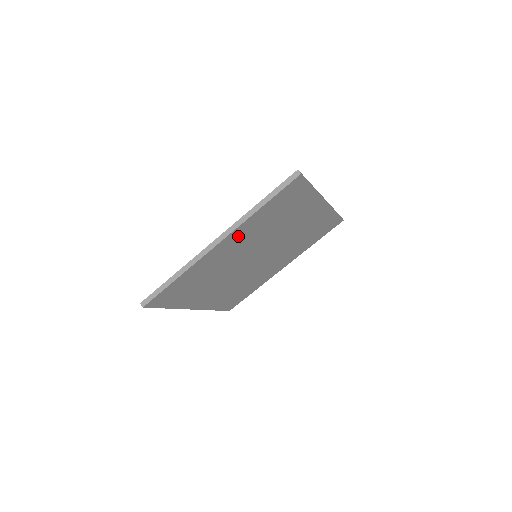
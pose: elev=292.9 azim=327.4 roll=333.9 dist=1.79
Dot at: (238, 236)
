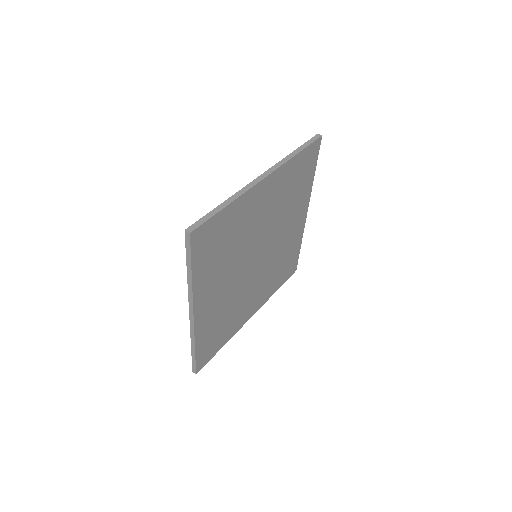
Dot at: (274, 185)
